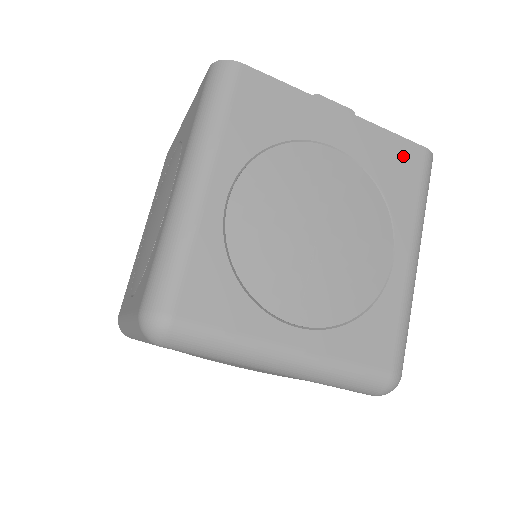
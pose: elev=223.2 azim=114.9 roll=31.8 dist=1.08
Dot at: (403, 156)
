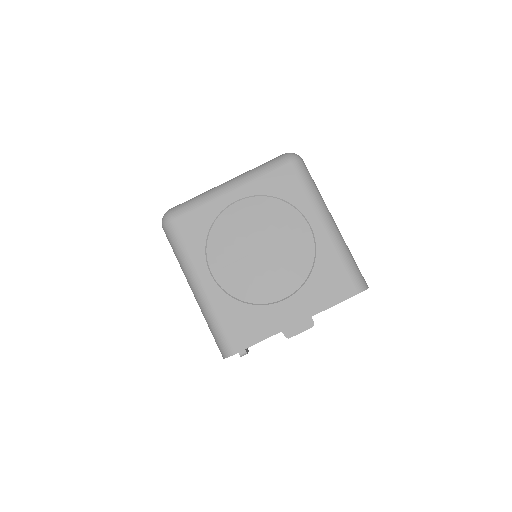
Dot at: occluded
